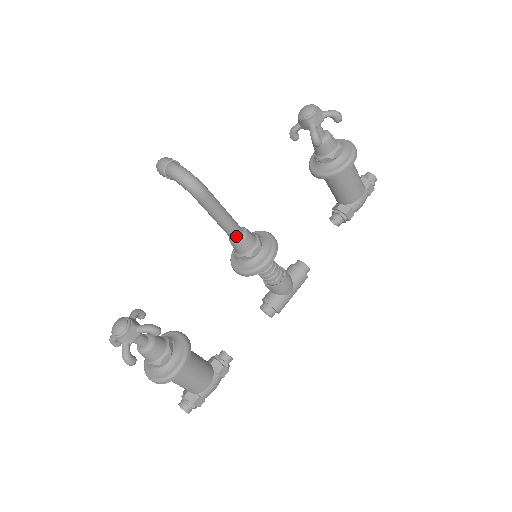
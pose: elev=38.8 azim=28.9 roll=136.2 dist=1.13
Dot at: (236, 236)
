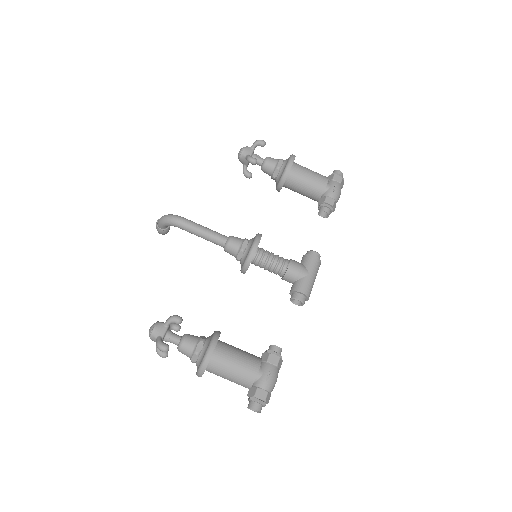
Dot at: (223, 242)
